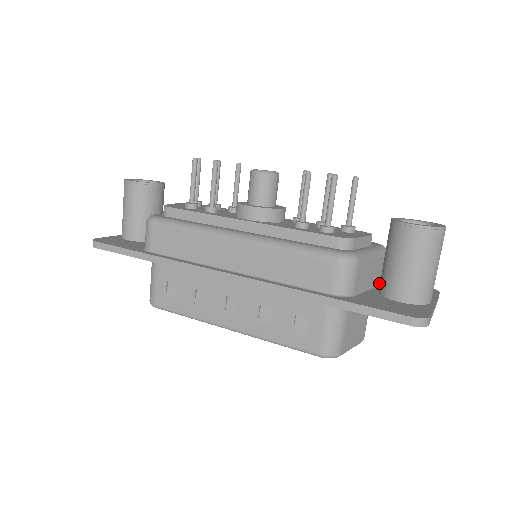
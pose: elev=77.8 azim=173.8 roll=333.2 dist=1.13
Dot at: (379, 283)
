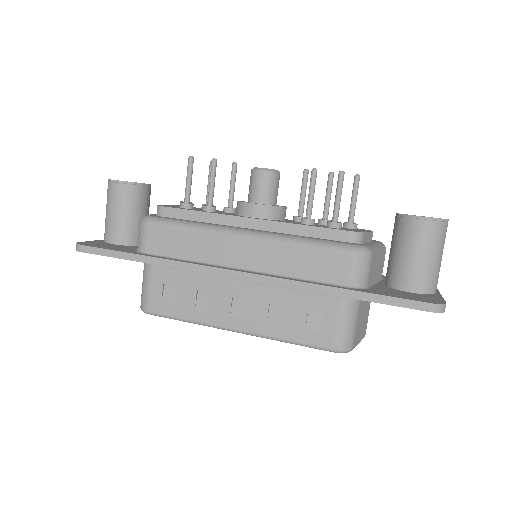
Dot at: (380, 278)
